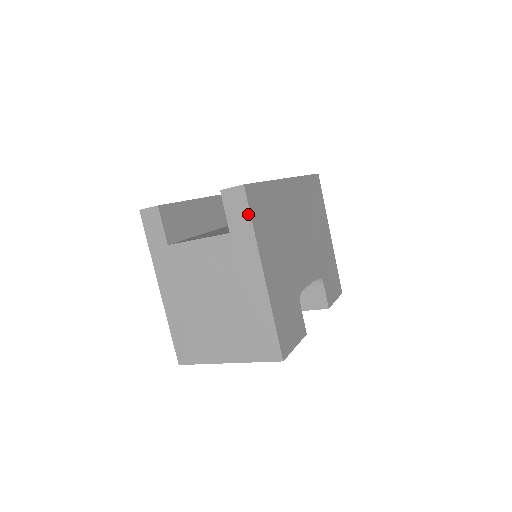
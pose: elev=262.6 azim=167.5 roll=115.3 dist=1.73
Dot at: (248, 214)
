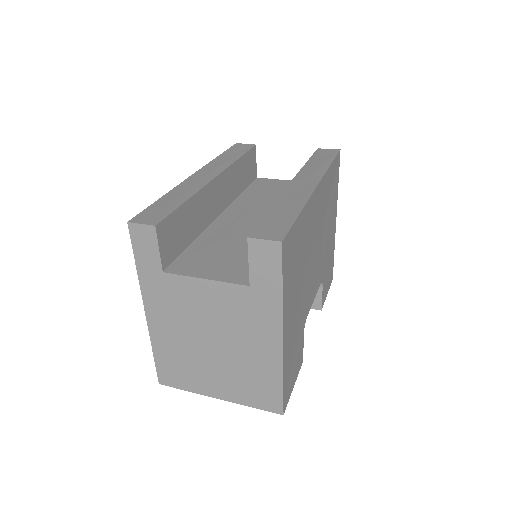
Dot at: (279, 275)
